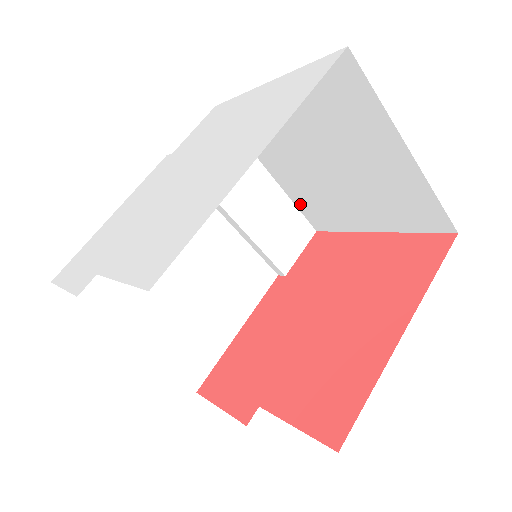
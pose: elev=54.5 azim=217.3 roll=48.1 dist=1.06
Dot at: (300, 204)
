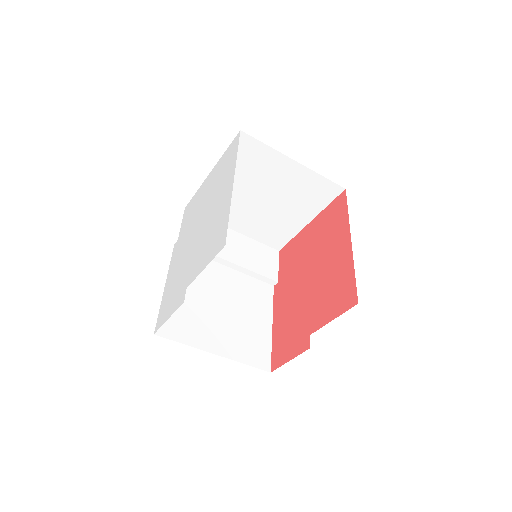
Dot at: (260, 238)
